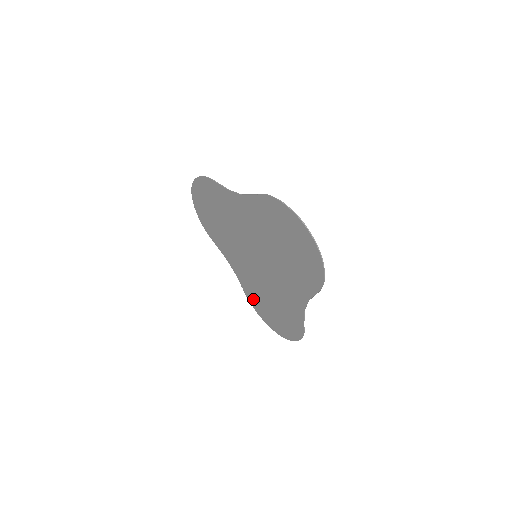
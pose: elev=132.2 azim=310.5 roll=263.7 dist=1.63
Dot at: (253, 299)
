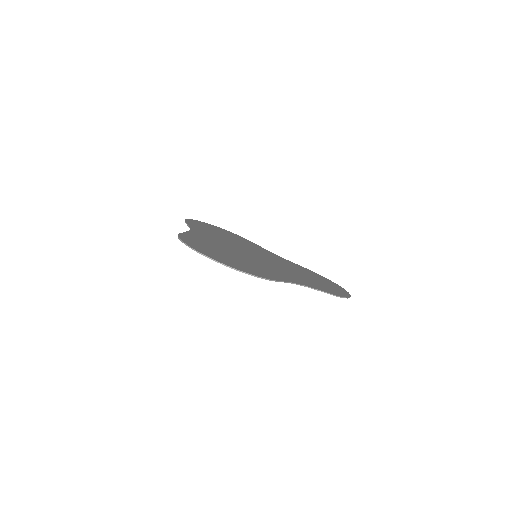
Dot at: occluded
